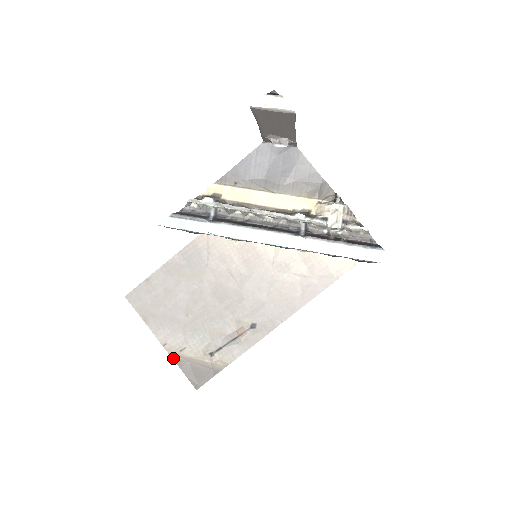
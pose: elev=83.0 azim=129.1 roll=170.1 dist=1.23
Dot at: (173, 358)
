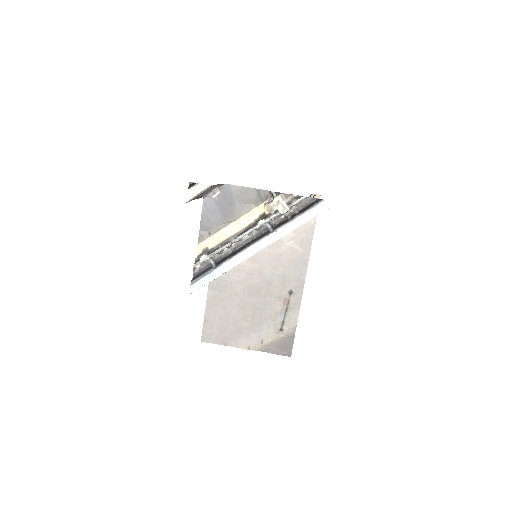
Dot at: (261, 351)
